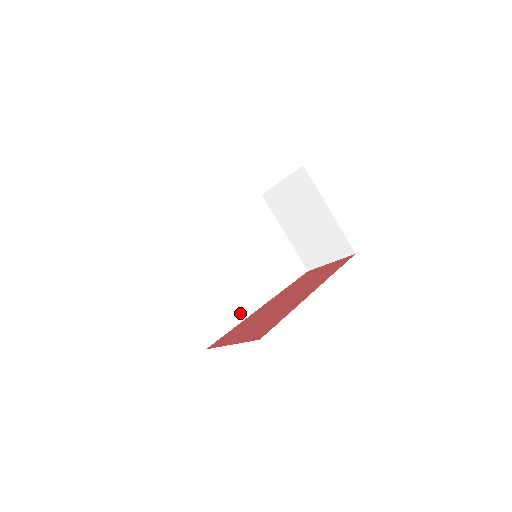
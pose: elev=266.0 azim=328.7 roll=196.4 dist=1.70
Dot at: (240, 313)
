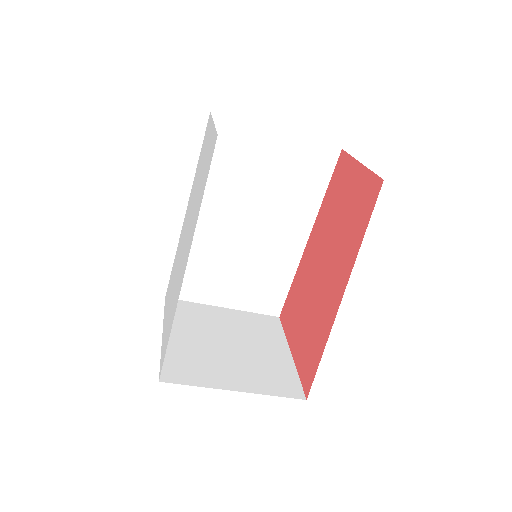
Dot at: (289, 265)
